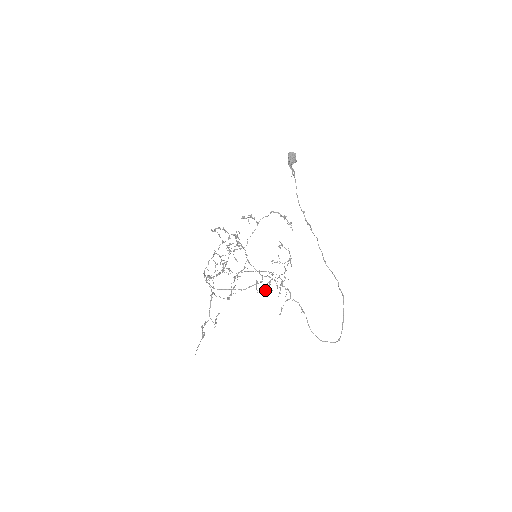
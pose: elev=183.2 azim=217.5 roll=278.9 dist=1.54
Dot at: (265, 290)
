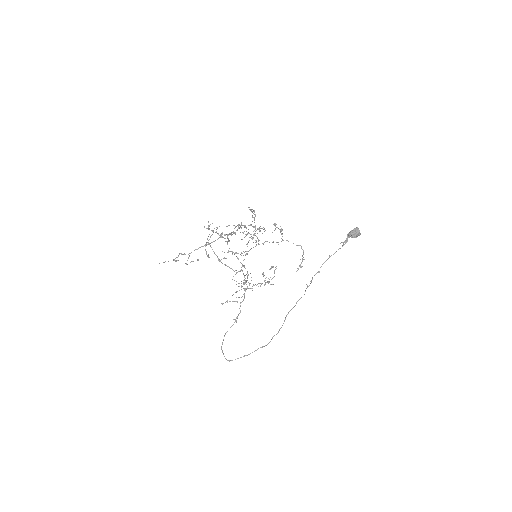
Dot at: (239, 283)
